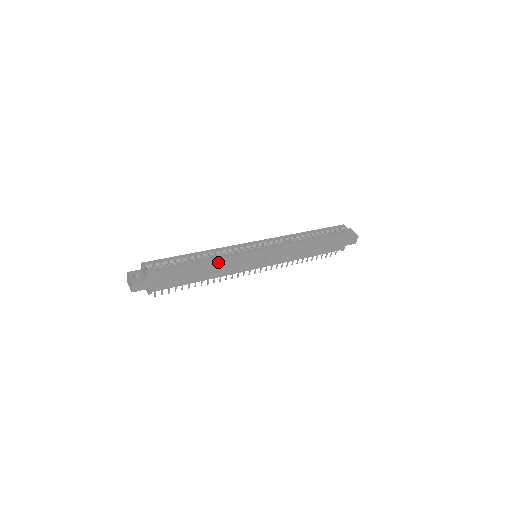
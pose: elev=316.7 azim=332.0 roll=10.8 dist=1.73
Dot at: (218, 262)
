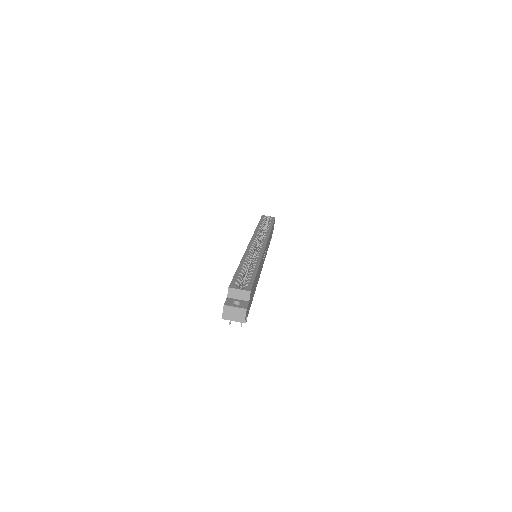
Dot at: (260, 264)
